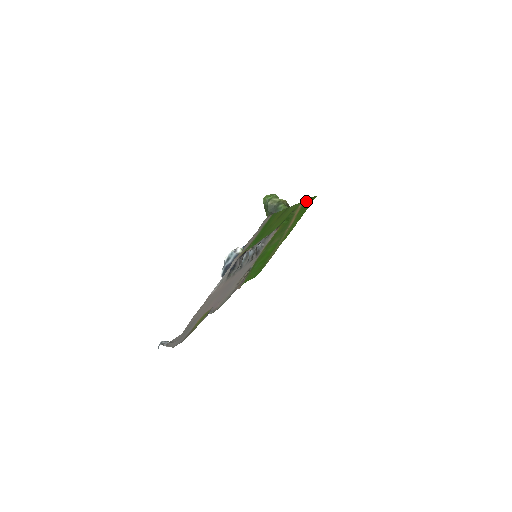
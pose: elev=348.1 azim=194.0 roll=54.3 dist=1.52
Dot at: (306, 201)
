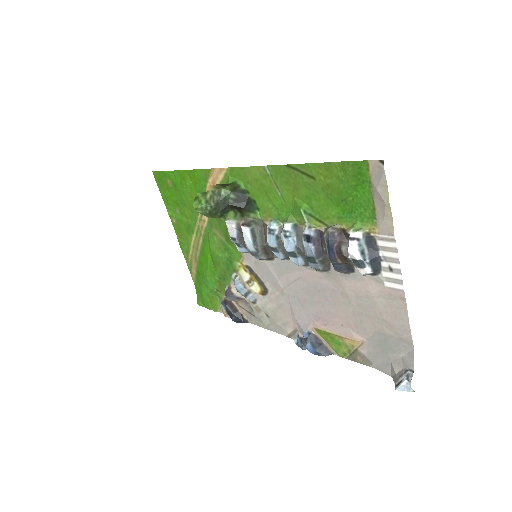
Dot at: (193, 174)
